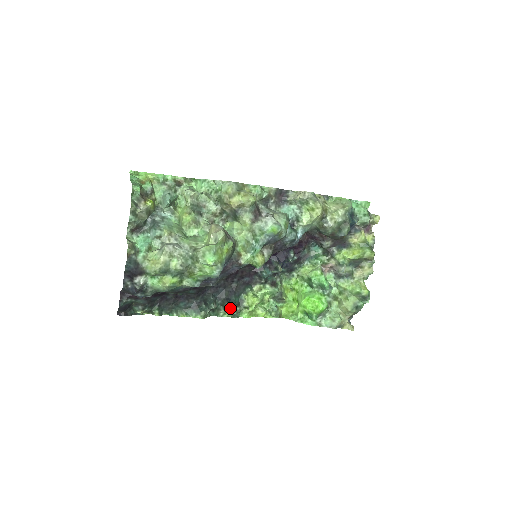
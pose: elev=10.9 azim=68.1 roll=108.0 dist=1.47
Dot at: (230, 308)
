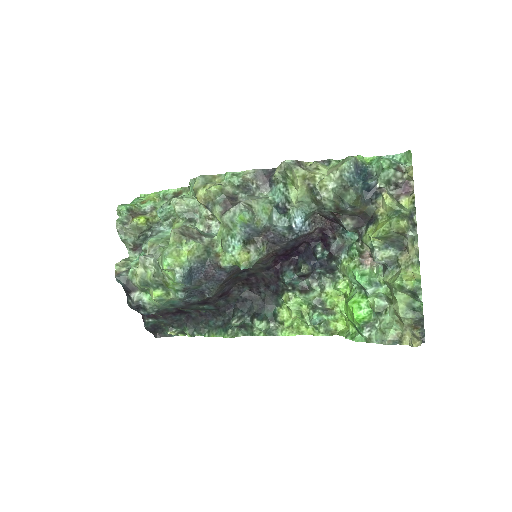
Dot at: (255, 324)
